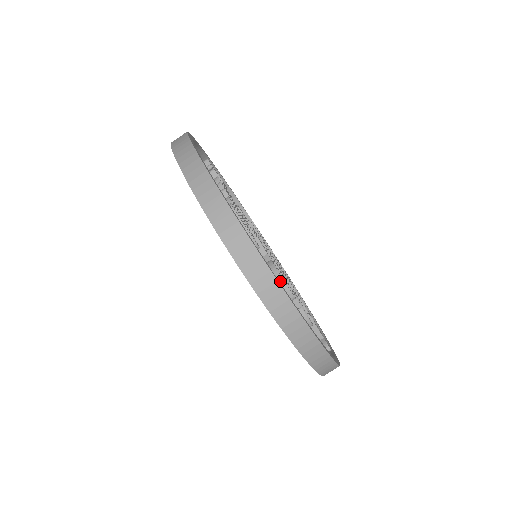
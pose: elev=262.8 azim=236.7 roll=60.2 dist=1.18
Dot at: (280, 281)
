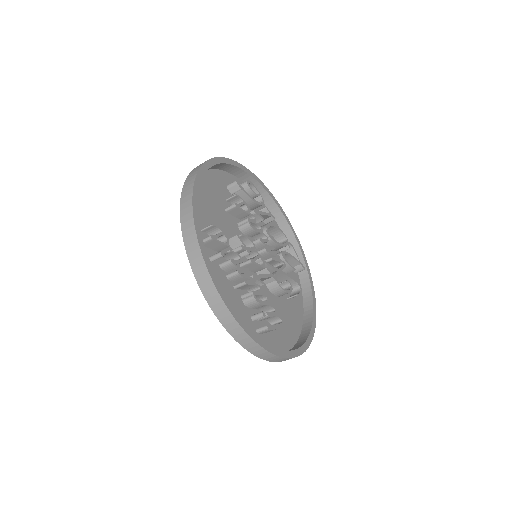
Dot at: (285, 293)
